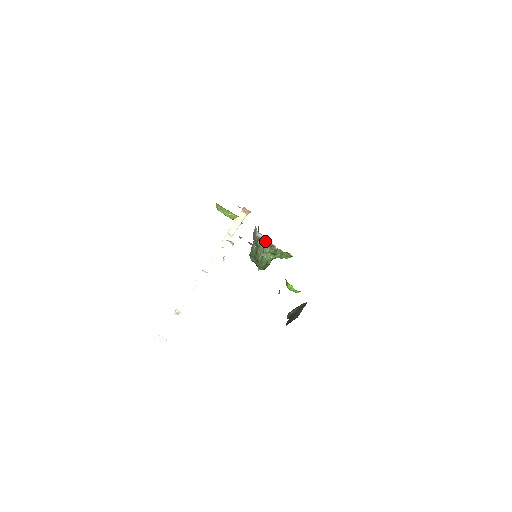
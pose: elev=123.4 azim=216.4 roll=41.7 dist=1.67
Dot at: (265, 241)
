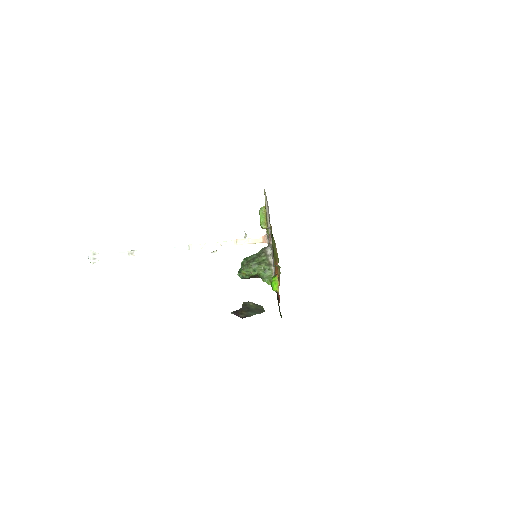
Dot at: (269, 257)
